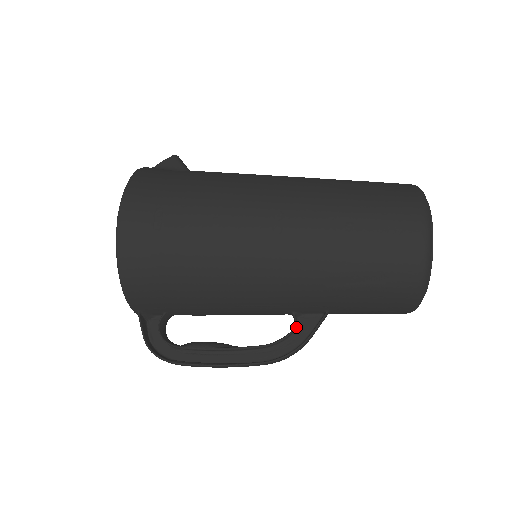
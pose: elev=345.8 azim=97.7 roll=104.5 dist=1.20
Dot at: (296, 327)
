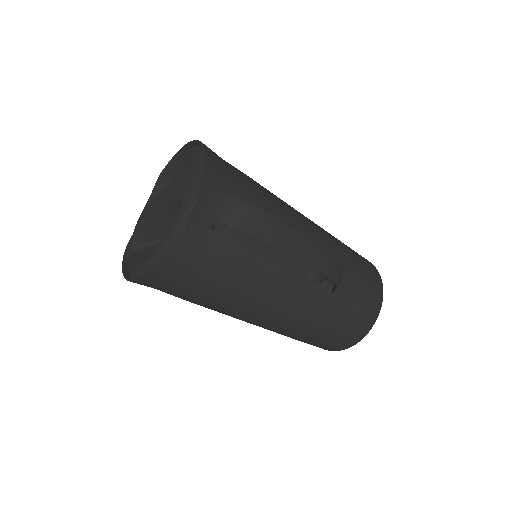
Dot at: occluded
